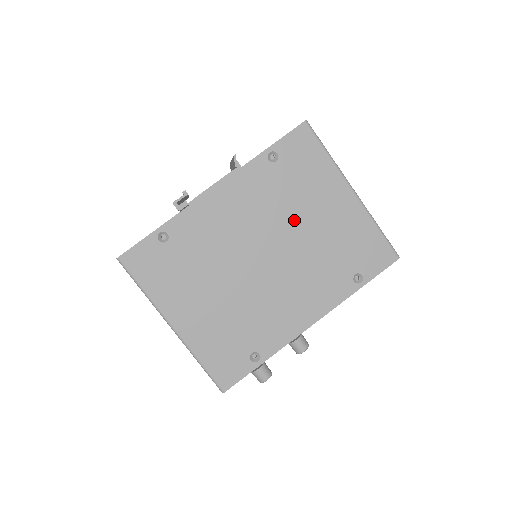
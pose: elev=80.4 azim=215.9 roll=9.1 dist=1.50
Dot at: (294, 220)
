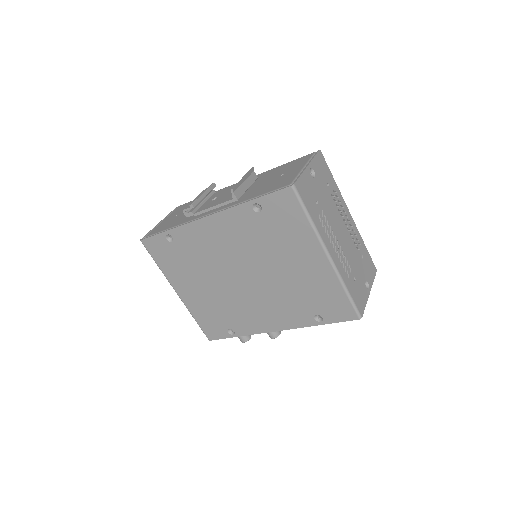
Dot at: (270, 260)
